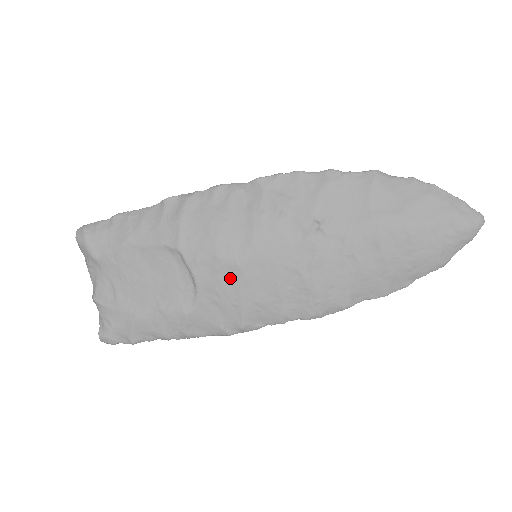
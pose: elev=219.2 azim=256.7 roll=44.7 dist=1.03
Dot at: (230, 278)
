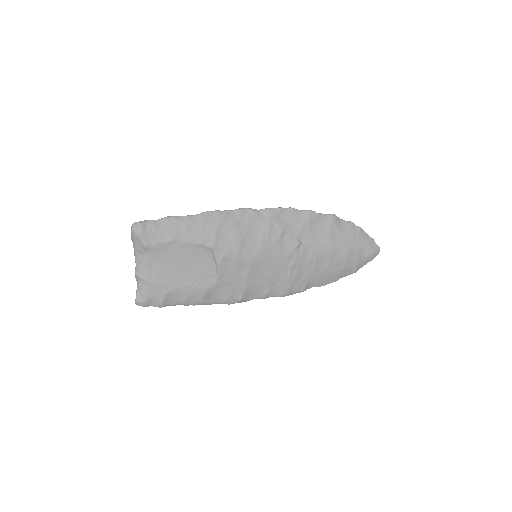
Dot at: (242, 270)
